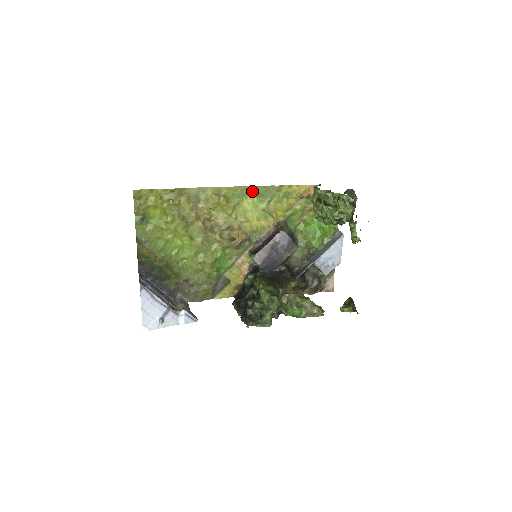
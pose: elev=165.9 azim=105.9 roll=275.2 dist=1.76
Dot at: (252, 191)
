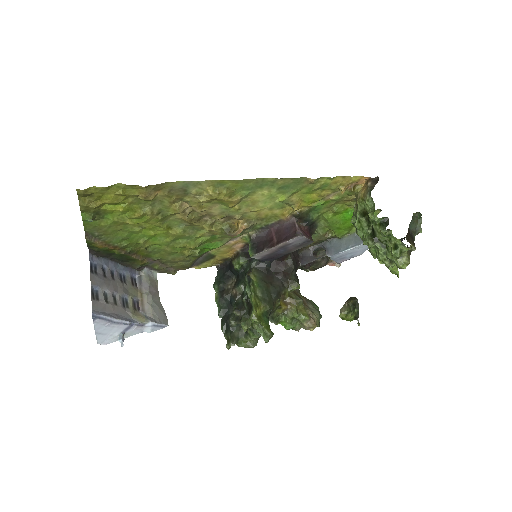
Dot at: (272, 182)
